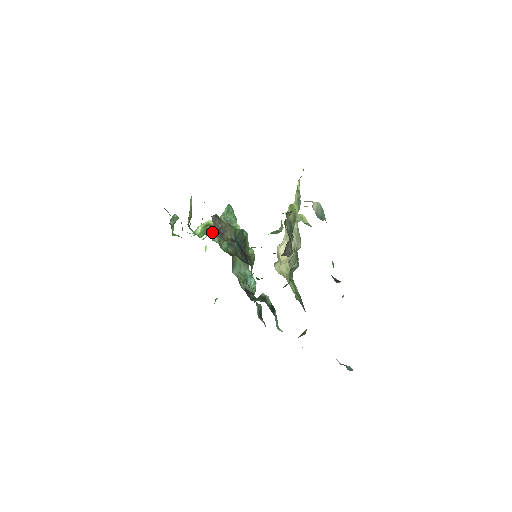
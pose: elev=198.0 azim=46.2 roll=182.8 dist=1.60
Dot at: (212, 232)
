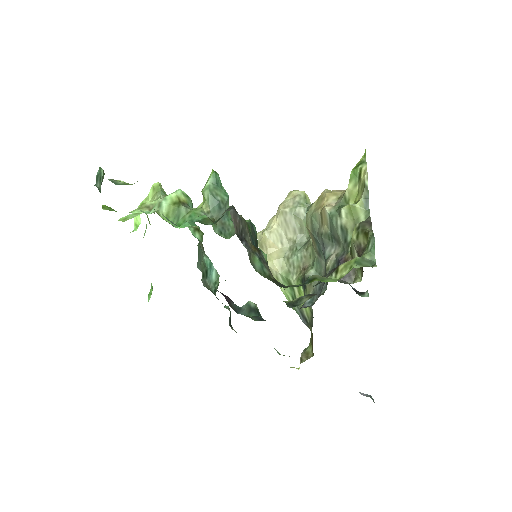
Dot at: occluded
